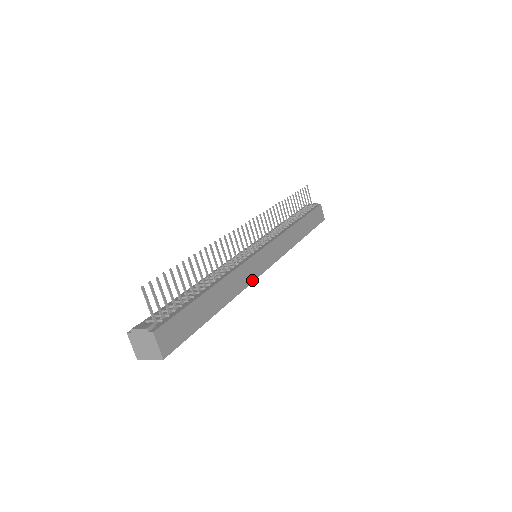
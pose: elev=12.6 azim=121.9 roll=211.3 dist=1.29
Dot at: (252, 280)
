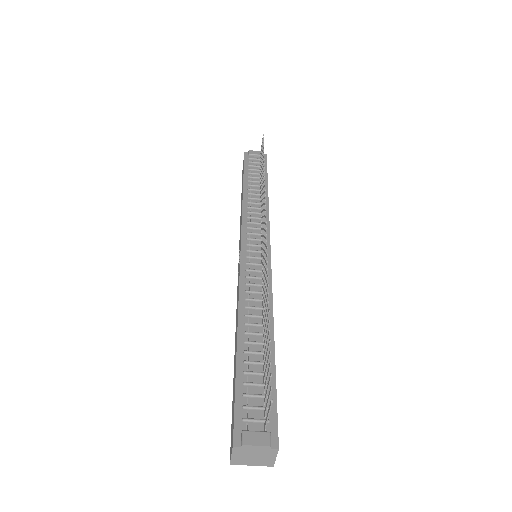
Dot at: occluded
